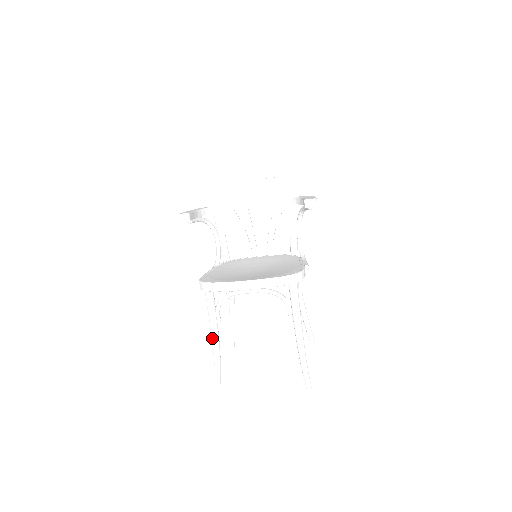
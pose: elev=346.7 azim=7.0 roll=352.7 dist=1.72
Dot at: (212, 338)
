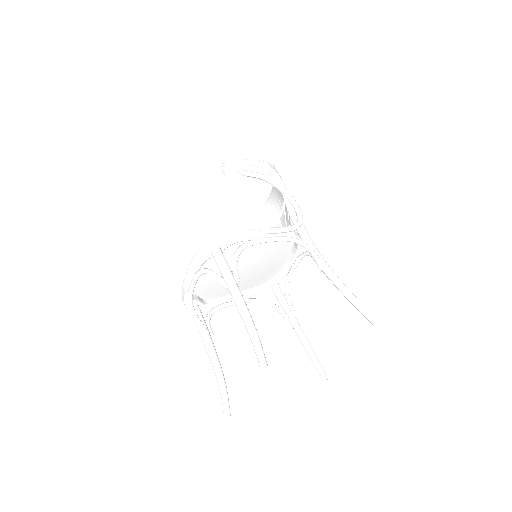
Dot at: (208, 355)
